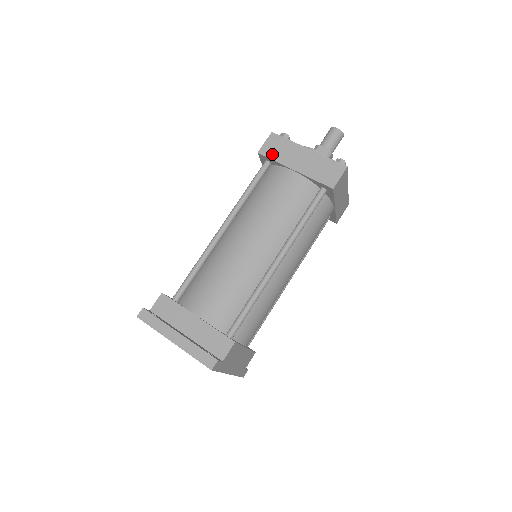
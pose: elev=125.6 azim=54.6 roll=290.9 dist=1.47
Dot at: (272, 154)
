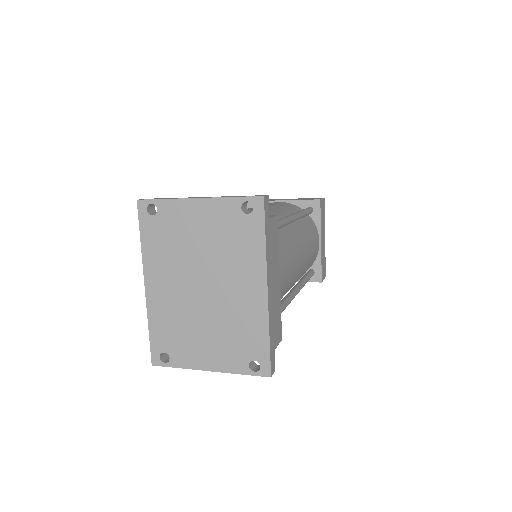
Dot at: occluded
